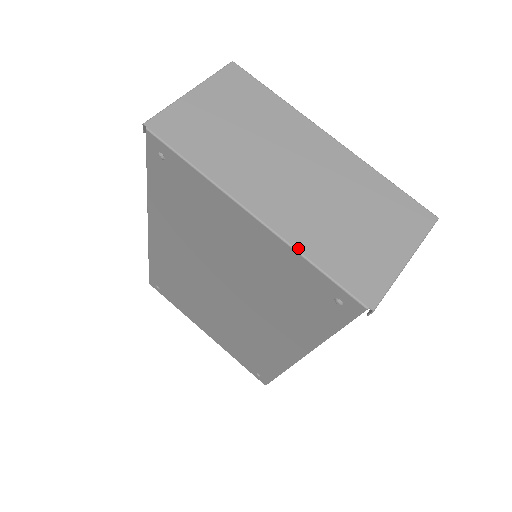
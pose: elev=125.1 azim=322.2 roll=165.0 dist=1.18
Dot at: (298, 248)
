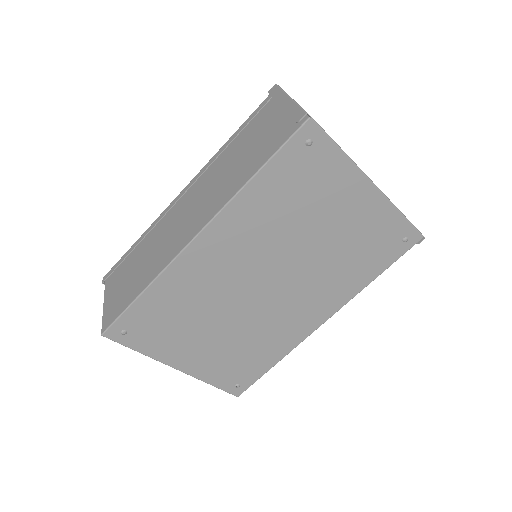
Dot at: occluded
